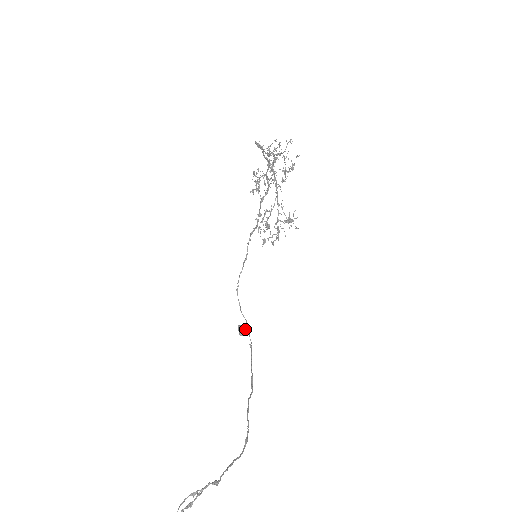
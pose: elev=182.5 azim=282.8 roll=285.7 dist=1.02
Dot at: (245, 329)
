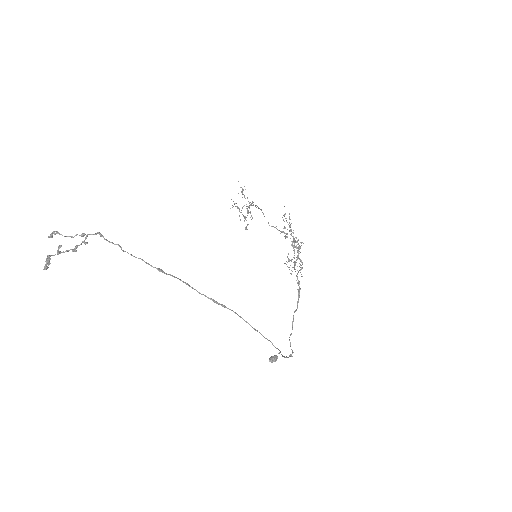
Dot at: (276, 356)
